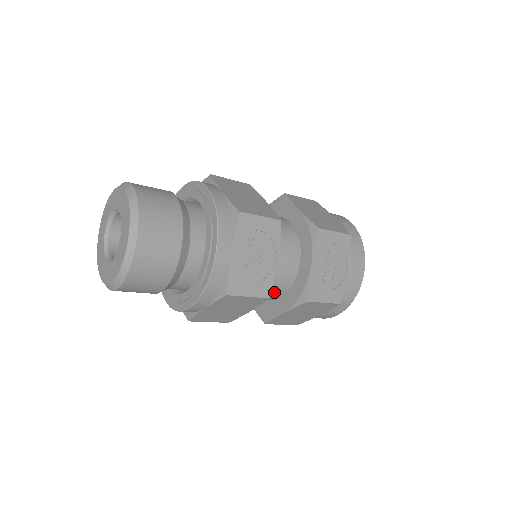
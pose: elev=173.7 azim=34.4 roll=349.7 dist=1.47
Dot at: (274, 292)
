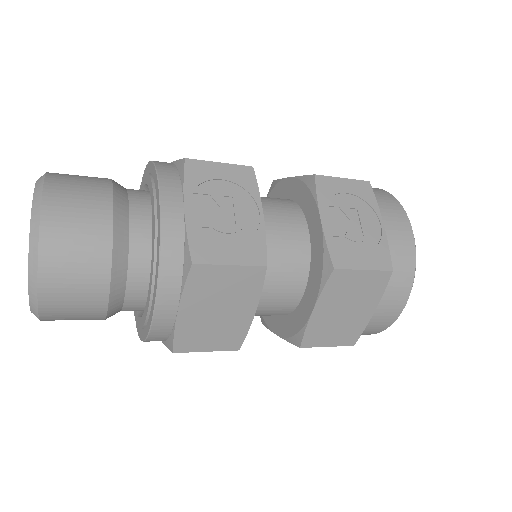
Dot at: (287, 282)
